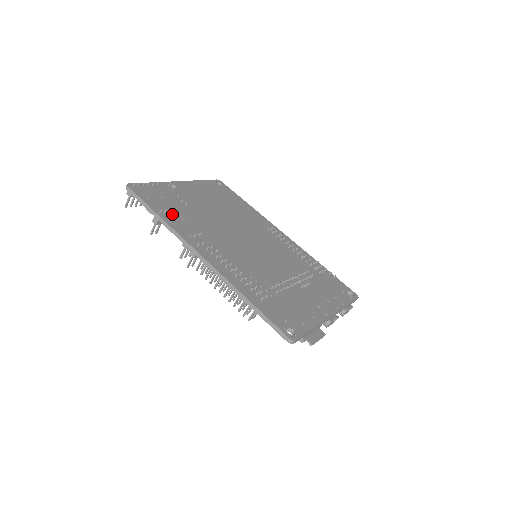
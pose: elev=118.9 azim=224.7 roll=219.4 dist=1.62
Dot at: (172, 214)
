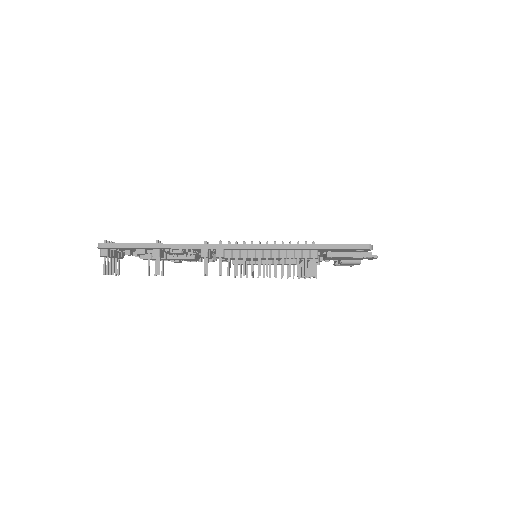
Dot at: occluded
